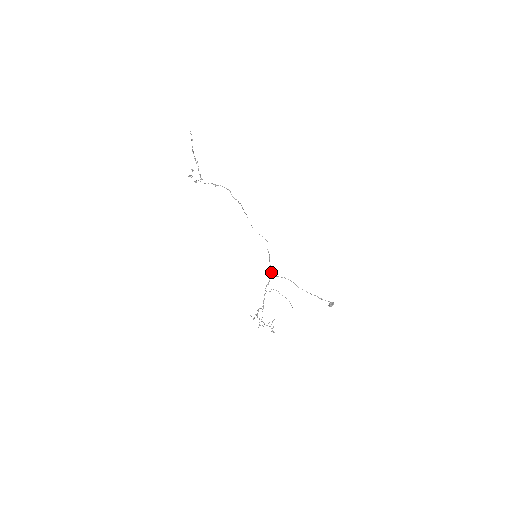
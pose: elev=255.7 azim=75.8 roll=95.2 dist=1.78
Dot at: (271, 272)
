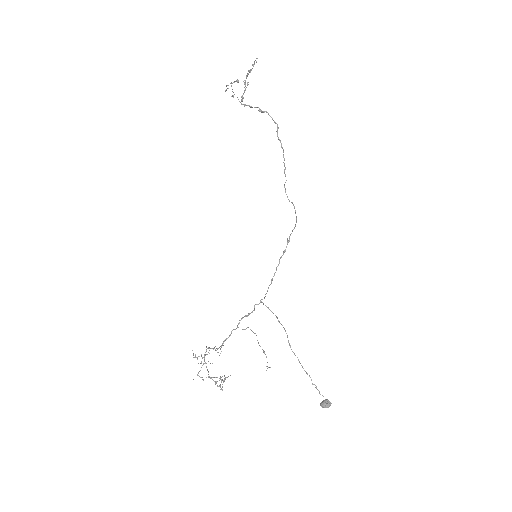
Dot at: (268, 288)
